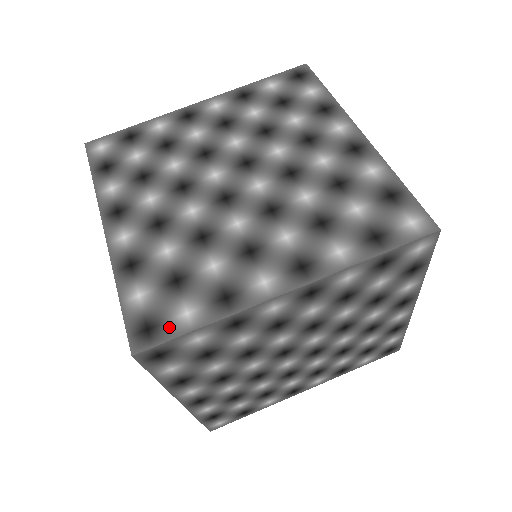
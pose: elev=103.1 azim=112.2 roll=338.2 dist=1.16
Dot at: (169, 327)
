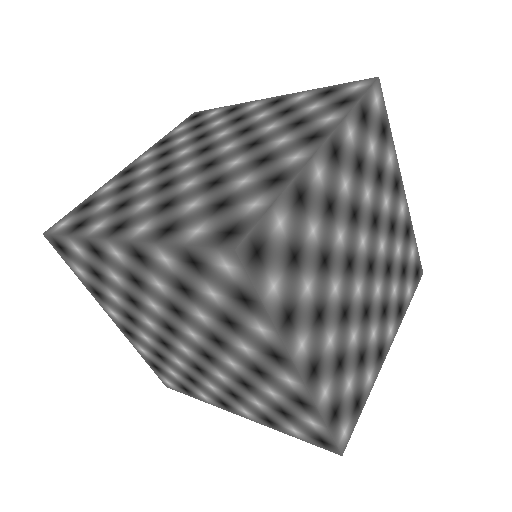
Dot at: (248, 218)
